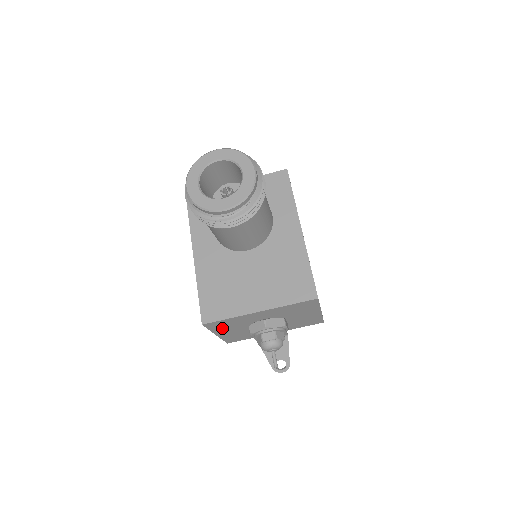
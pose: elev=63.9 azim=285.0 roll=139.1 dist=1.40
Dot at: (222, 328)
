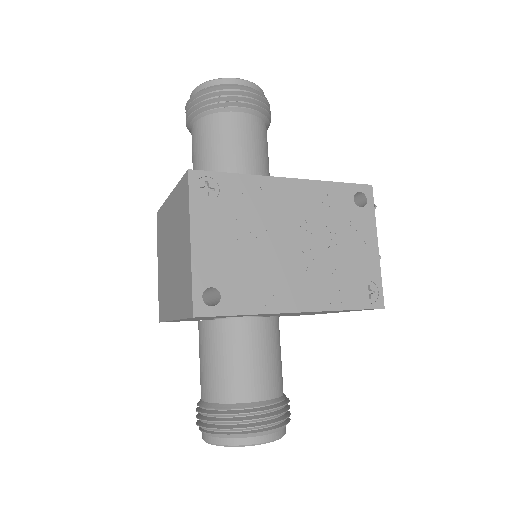
Dot at: occluded
